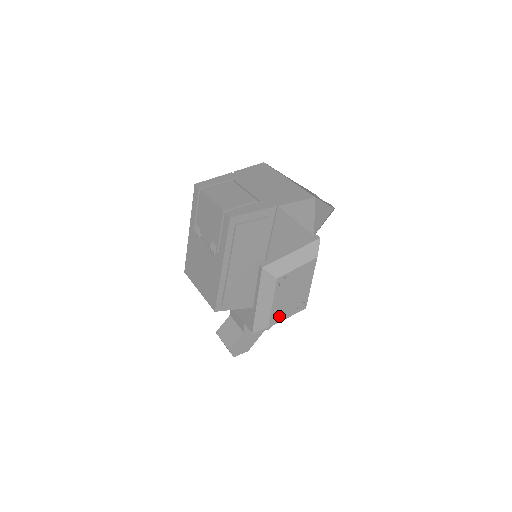
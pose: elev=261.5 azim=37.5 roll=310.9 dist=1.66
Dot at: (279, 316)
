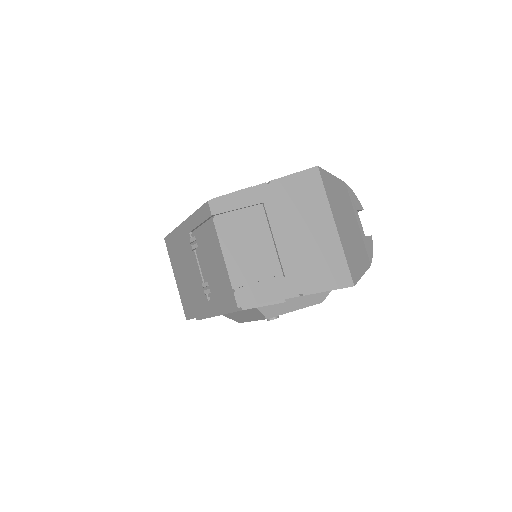
Dot at: occluded
